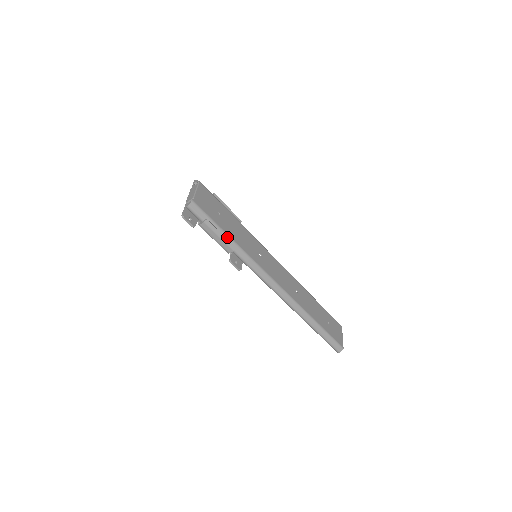
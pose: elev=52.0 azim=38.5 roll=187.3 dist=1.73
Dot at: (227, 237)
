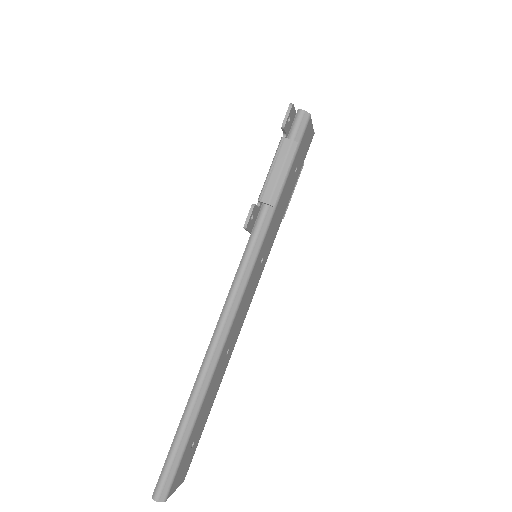
Dot at: (281, 186)
